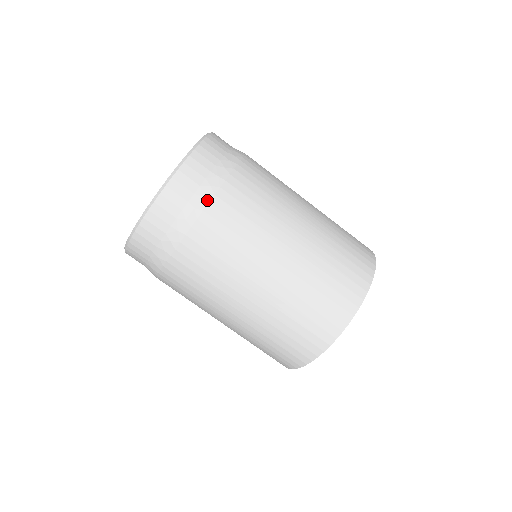
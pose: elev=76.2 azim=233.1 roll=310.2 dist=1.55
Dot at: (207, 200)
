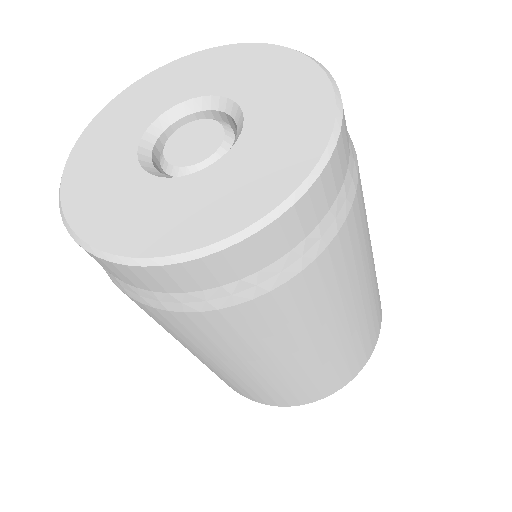
Dot at: (235, 302)
